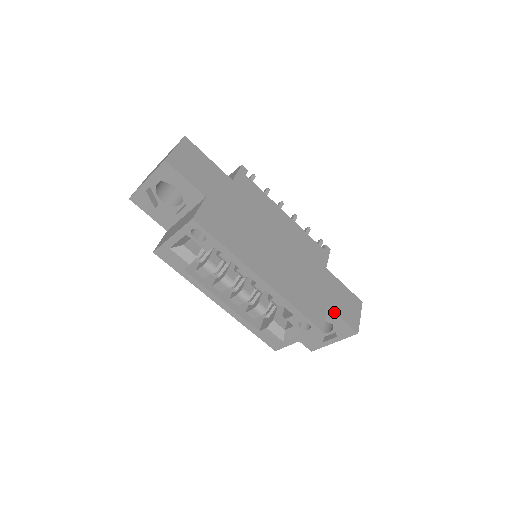
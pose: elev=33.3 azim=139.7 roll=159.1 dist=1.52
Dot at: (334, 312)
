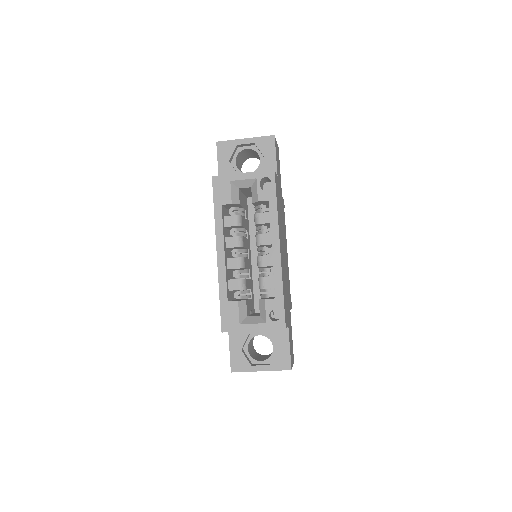
Dot at: (289, 335)
